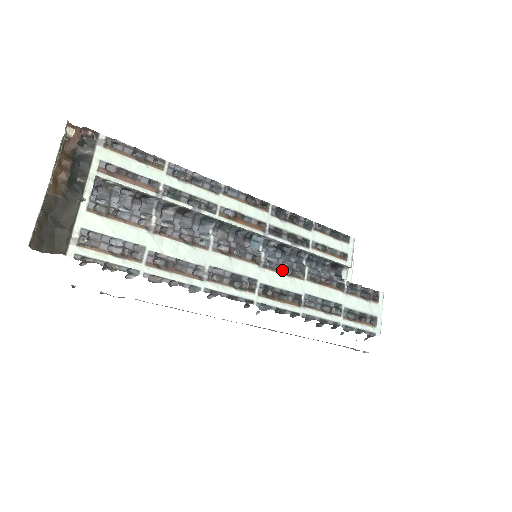
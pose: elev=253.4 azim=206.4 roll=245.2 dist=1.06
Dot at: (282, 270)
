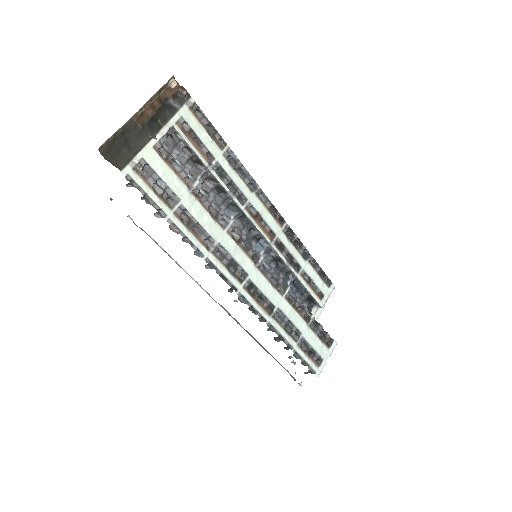
Dot at: (270, 279)
